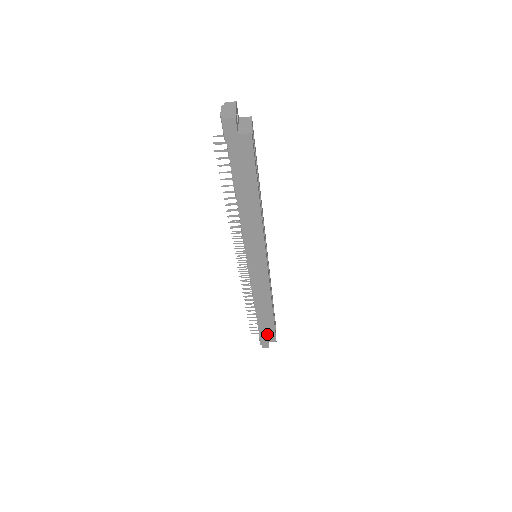
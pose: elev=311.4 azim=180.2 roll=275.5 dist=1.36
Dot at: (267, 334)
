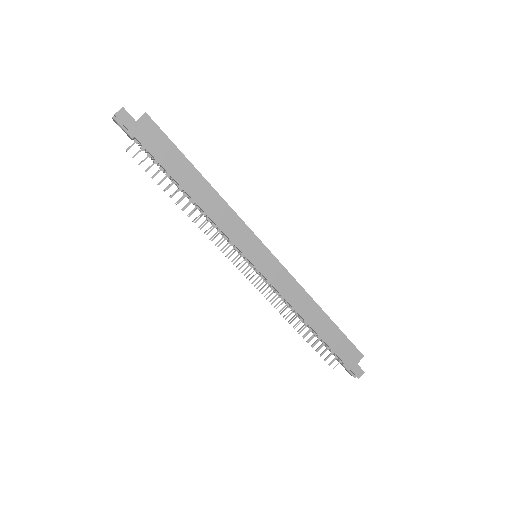
Dot at: (346, 352)
